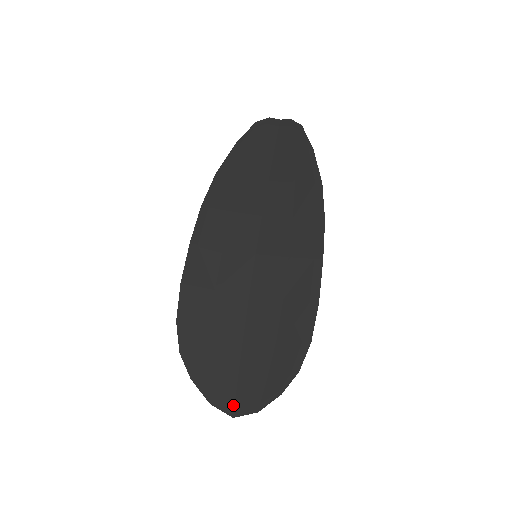
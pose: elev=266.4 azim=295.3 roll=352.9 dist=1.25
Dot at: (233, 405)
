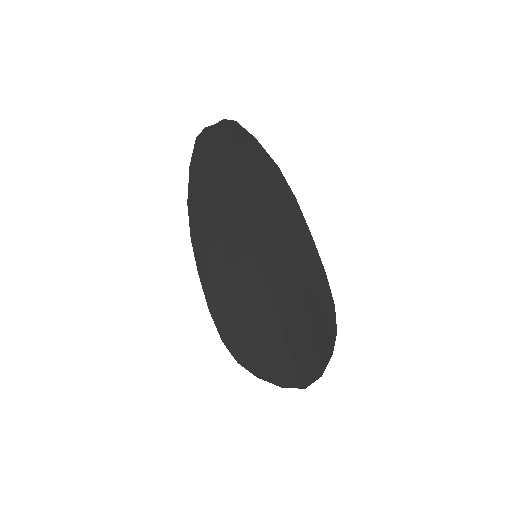
Dot at: (300, 380)
